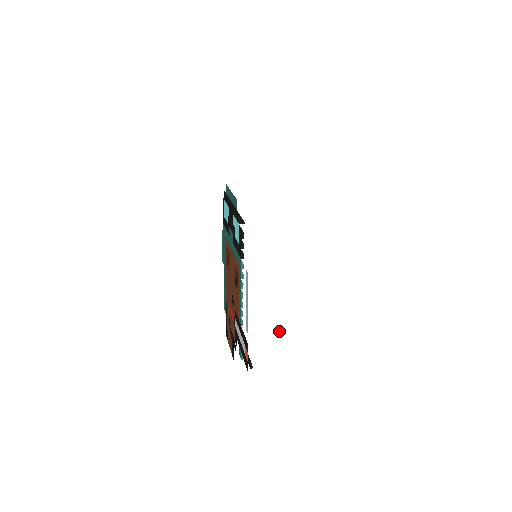
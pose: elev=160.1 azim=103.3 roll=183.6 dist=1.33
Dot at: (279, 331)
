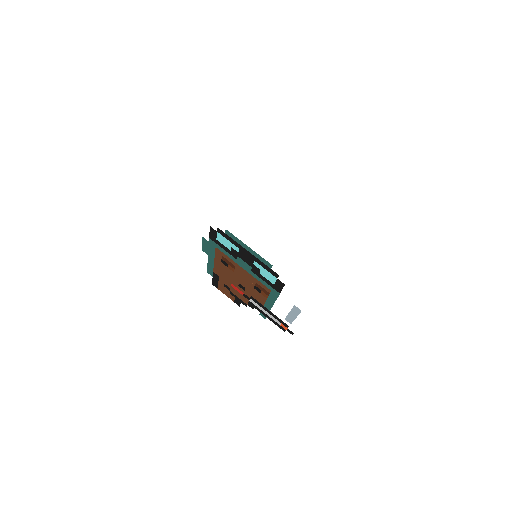
Dot at: occluded
